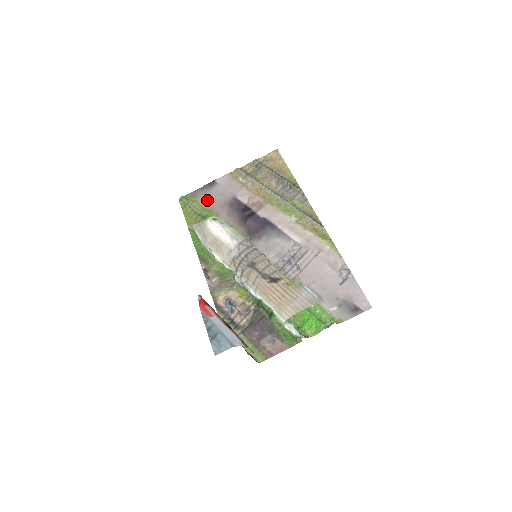
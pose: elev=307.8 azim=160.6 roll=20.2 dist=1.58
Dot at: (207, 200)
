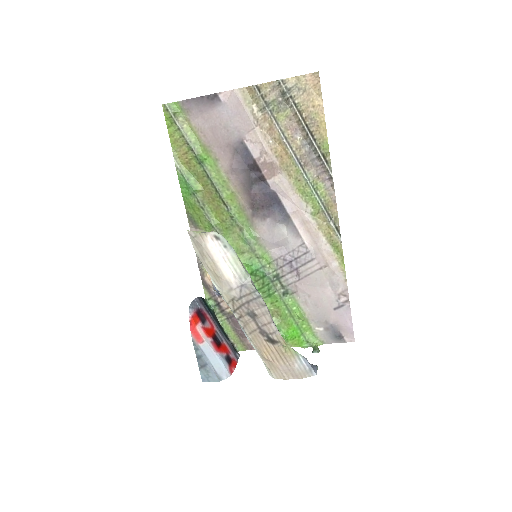
Dot at: (204, 127)
